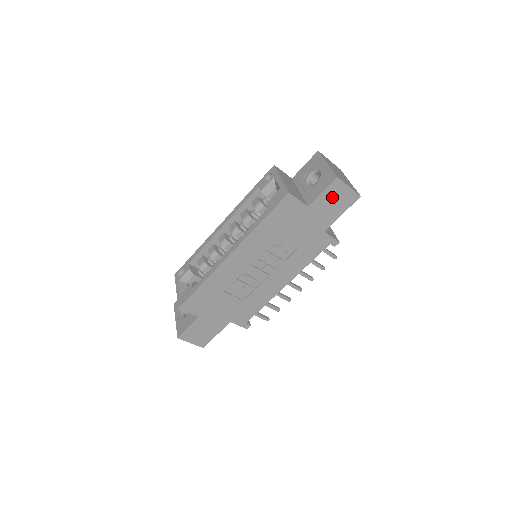
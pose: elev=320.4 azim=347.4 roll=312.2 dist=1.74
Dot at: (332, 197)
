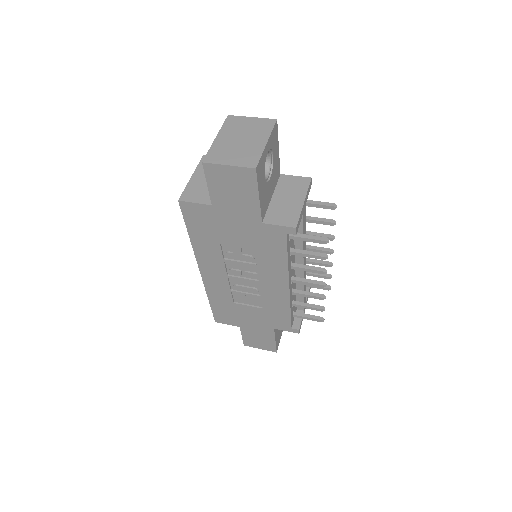
Dot at: (224, 185)
